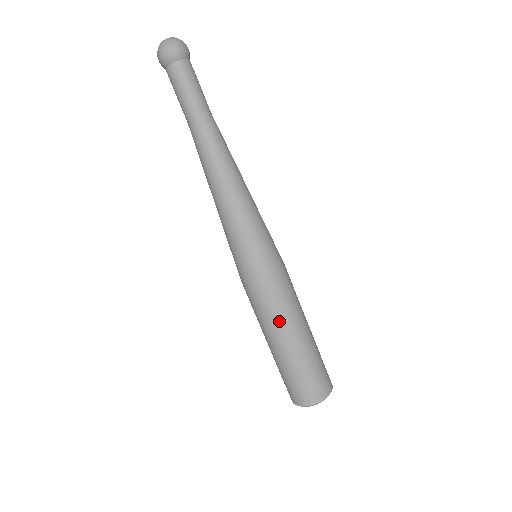
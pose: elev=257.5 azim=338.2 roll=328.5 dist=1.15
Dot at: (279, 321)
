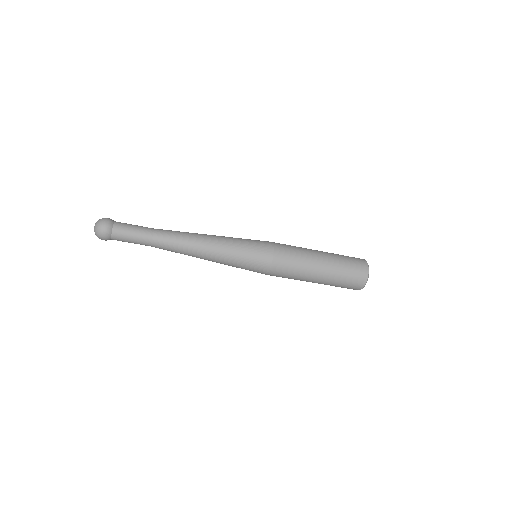
Dot at: (302, 272)
